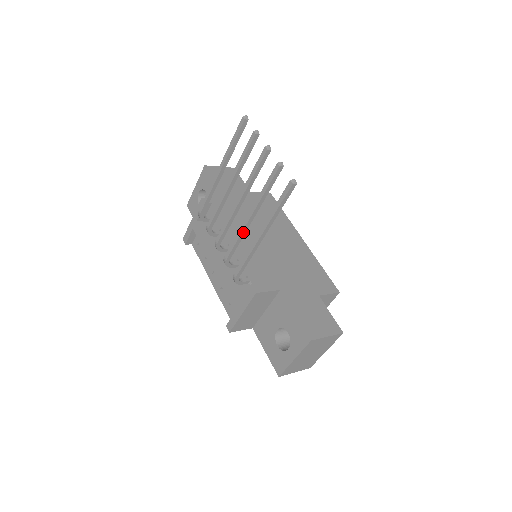
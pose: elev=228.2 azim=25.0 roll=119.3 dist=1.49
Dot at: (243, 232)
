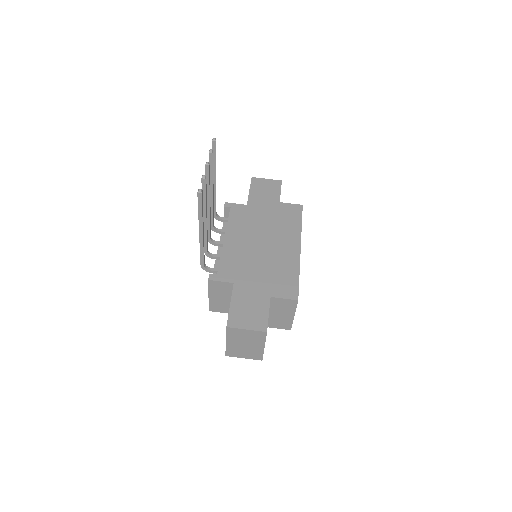
Dot at: (204, 230)
